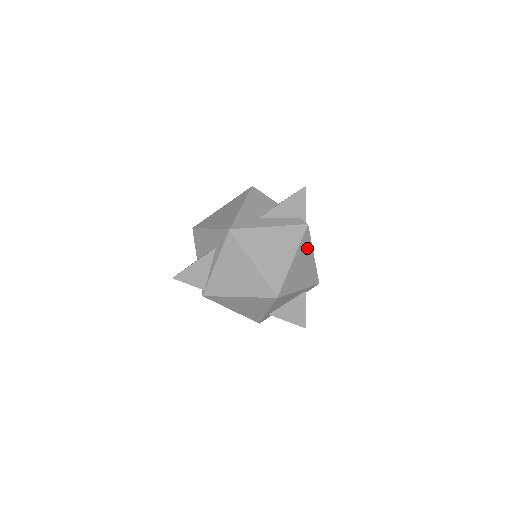
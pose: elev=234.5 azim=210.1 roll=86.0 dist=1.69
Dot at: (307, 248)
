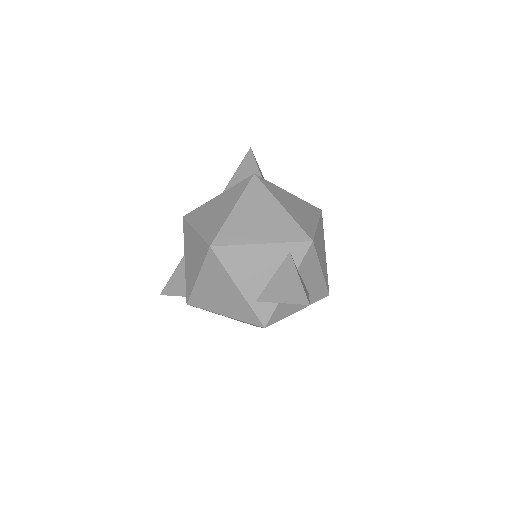
Dot at: (262, 198)
